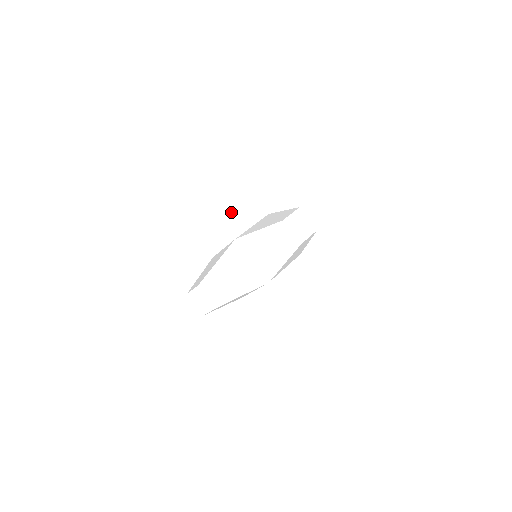
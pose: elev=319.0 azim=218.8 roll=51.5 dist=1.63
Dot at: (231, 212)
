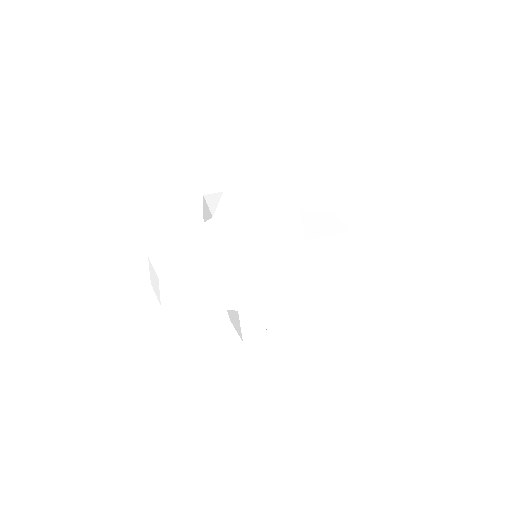
Dot at: (266, 217)
